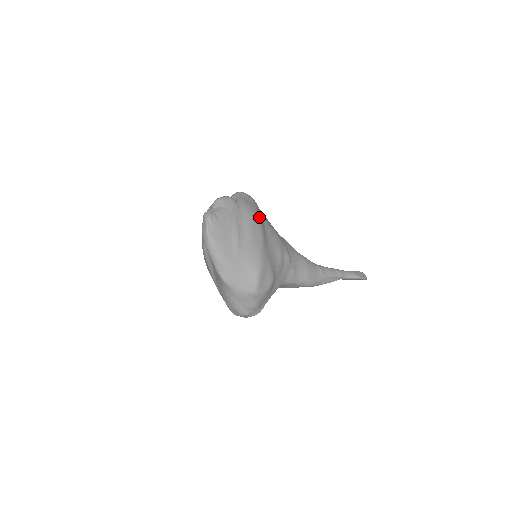
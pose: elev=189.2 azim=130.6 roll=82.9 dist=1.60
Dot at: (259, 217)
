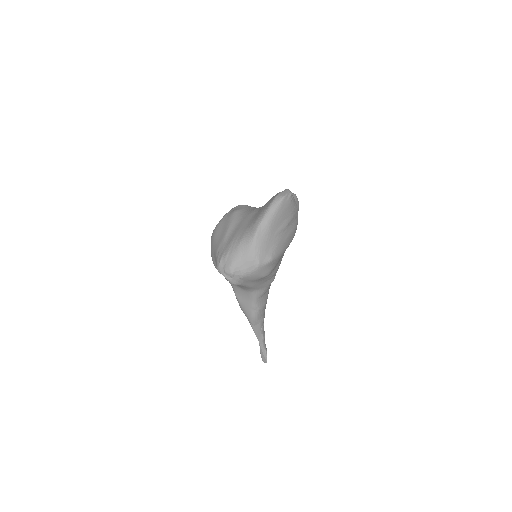
Dot at: occluded
